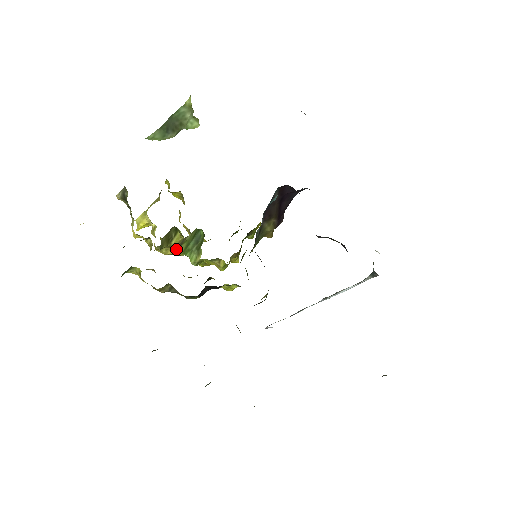
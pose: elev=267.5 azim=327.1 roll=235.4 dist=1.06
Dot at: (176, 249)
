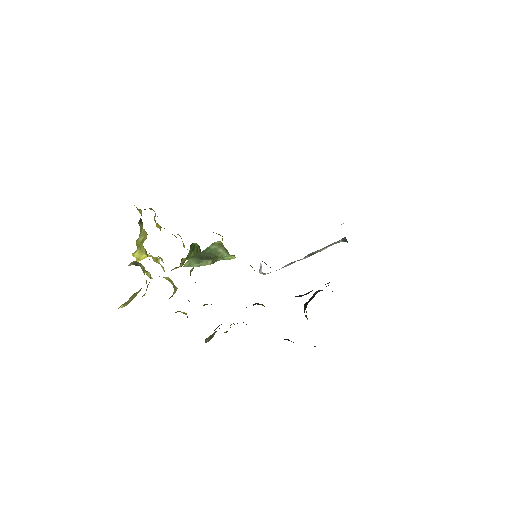
Dot at: (182, 265)
